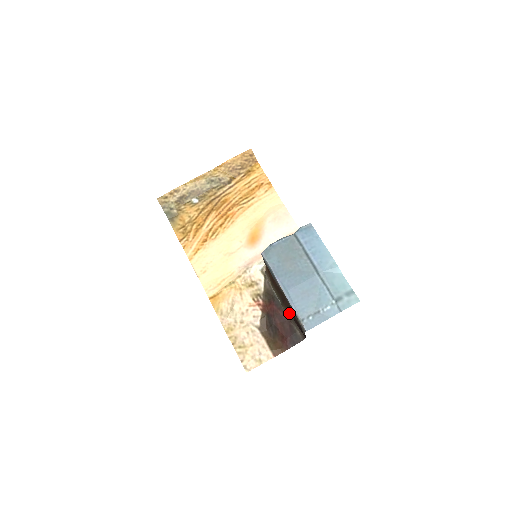
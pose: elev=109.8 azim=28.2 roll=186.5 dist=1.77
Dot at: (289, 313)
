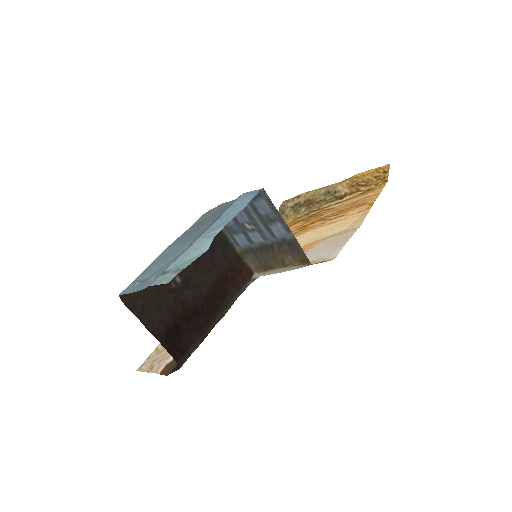
Dot at: (205, 327)
